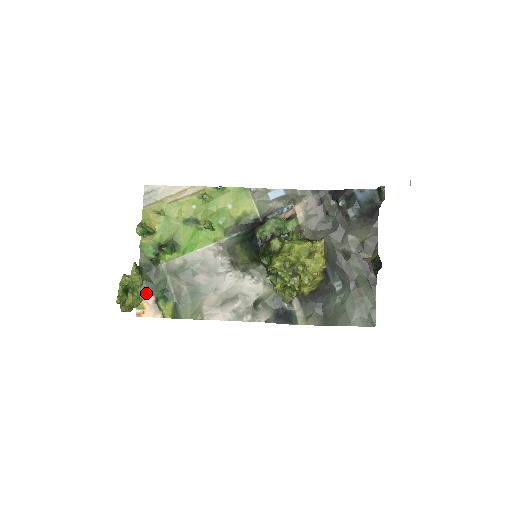
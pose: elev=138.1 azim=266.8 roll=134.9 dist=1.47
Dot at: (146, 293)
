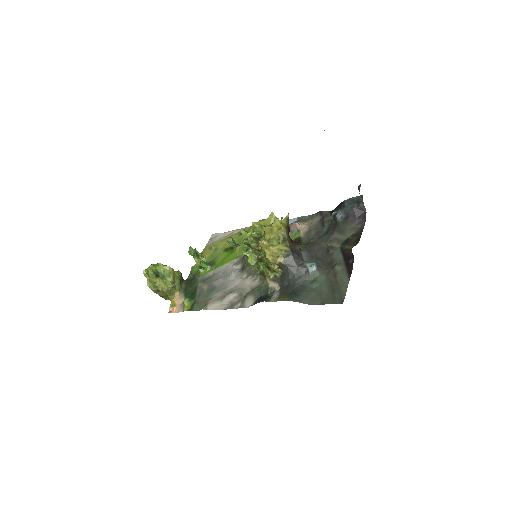
Dot at: (181, 296)
